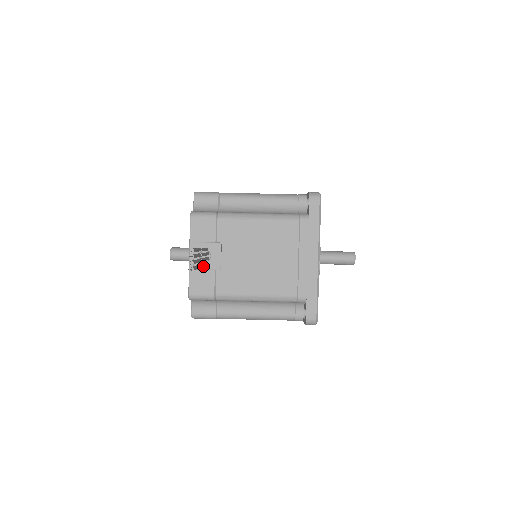
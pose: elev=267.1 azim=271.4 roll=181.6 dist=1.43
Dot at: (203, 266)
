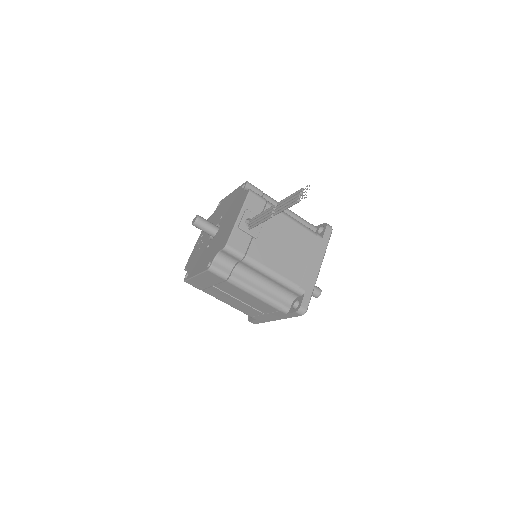
Dot at: (262, 222)
